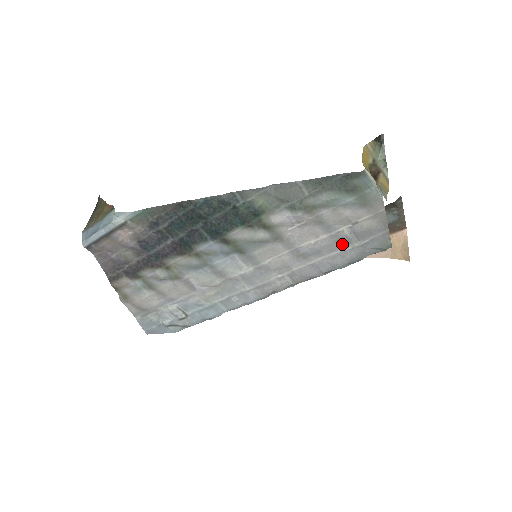
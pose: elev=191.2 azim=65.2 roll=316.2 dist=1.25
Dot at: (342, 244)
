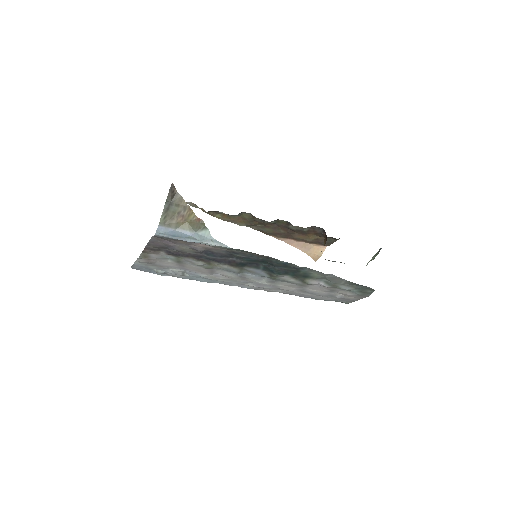
Dot at: (329, 296)
